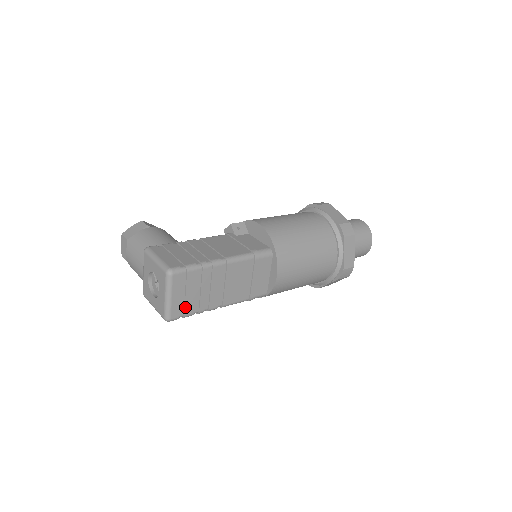
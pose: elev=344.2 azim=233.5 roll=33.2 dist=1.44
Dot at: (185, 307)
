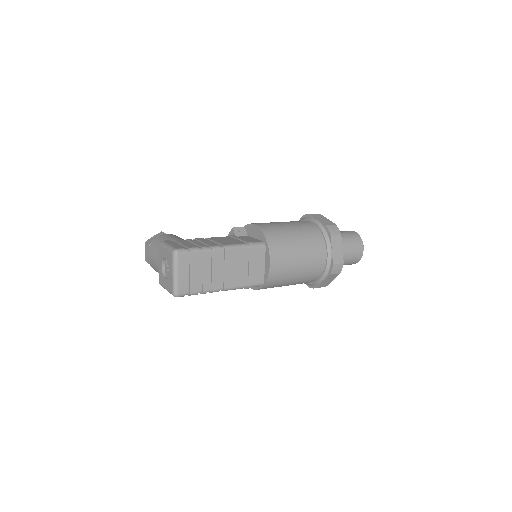
Dot at: (190, 285)
